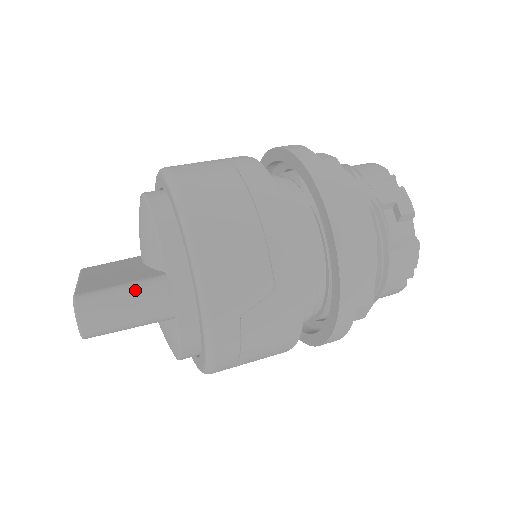
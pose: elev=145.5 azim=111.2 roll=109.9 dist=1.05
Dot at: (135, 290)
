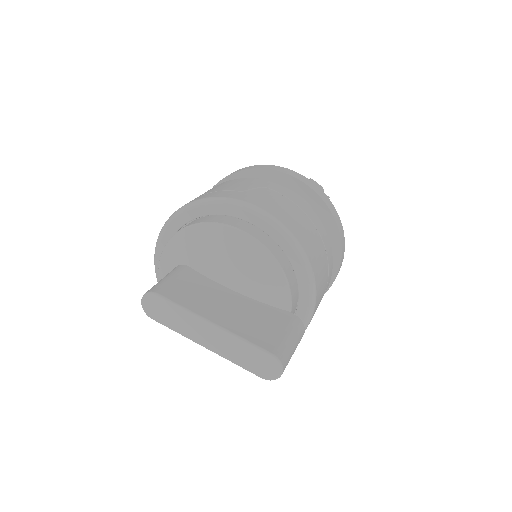
Dot at: (295, 336)
